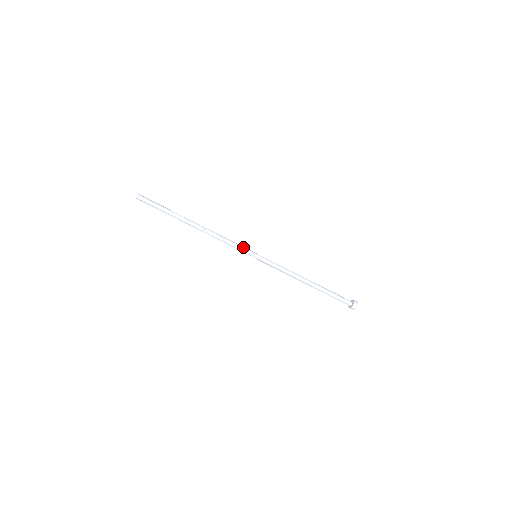
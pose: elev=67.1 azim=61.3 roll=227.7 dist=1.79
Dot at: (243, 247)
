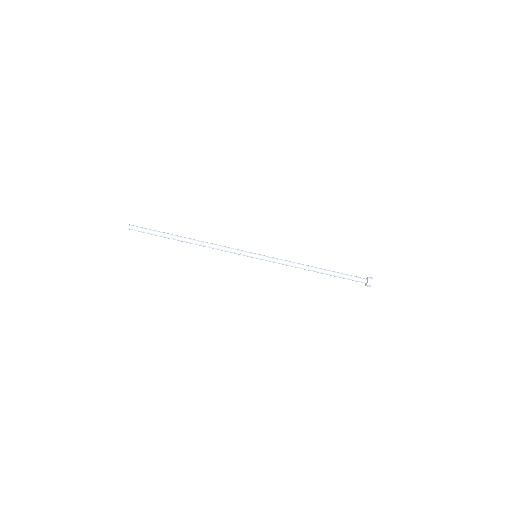
Dot at: (241, 250)
